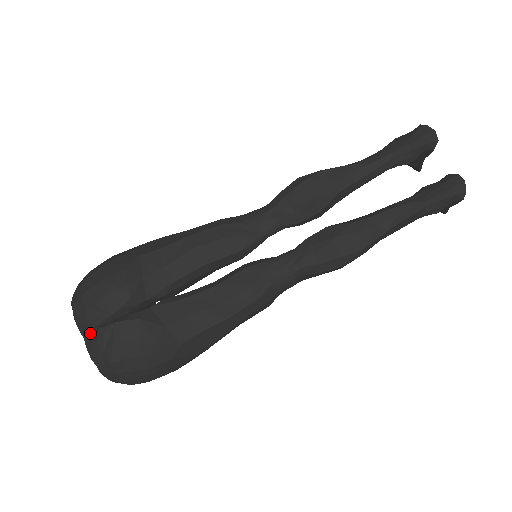
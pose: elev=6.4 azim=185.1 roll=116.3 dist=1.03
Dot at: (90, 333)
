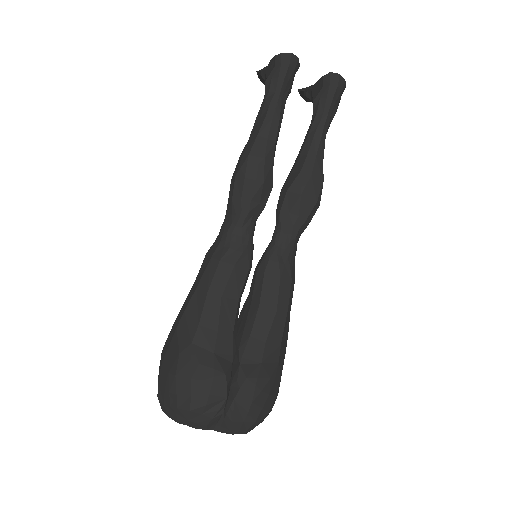
Dot at: (217, 423)
